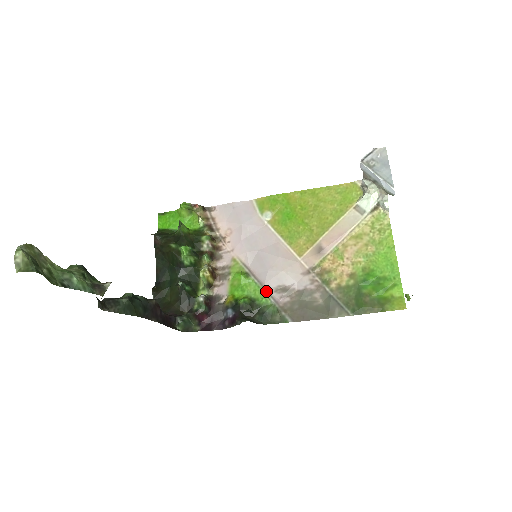
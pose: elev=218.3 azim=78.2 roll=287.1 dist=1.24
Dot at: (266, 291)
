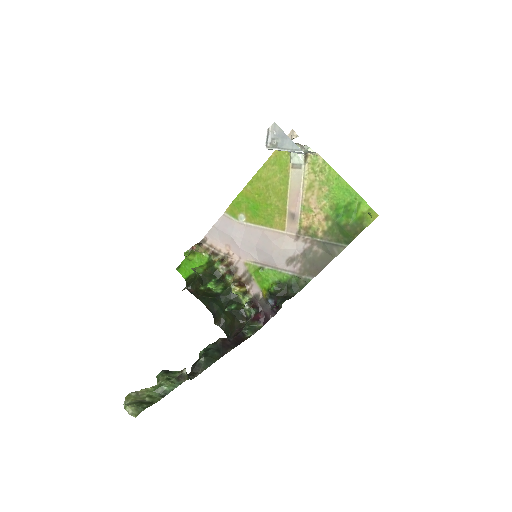
Dot at: (282, 270)
